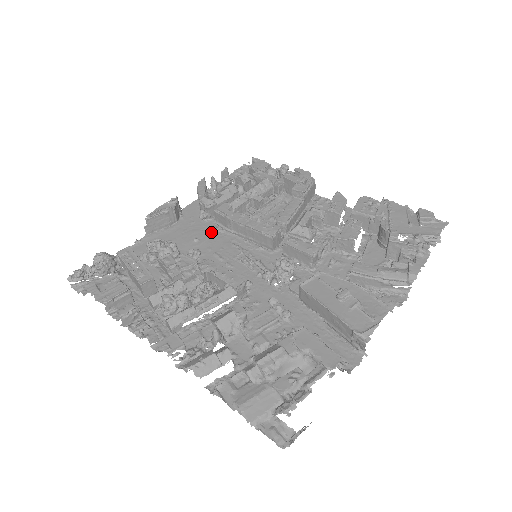
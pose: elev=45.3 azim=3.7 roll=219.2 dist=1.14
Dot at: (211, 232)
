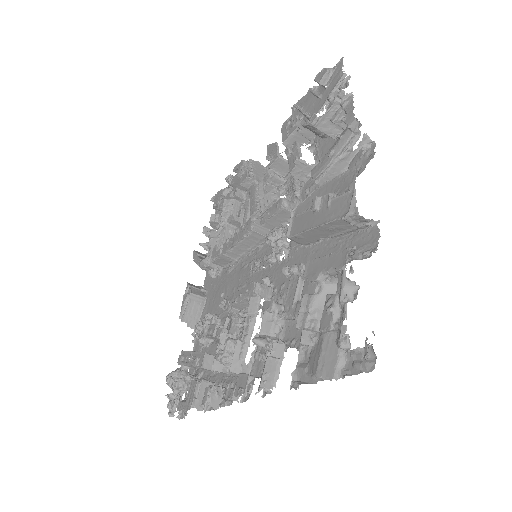
Dot at: (227, 278)
